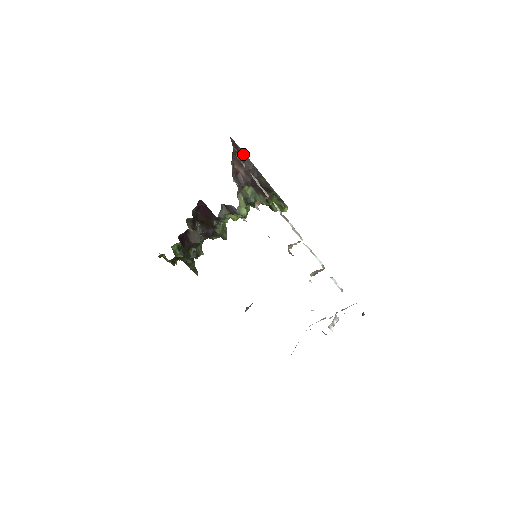
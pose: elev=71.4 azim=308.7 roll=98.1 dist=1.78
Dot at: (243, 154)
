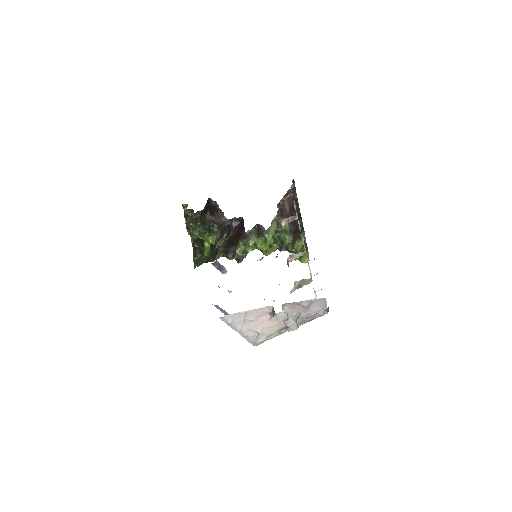
Dot at: (296, 200)
